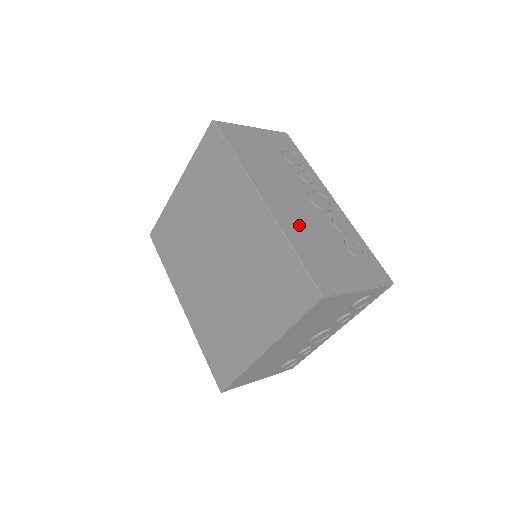
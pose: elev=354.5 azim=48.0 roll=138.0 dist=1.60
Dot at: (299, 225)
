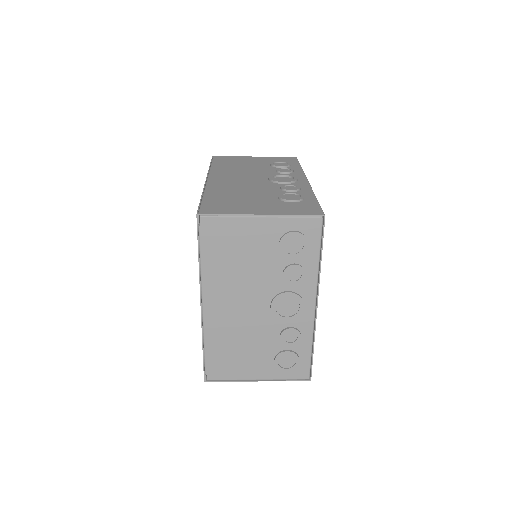
Dot at: (231, 188)
